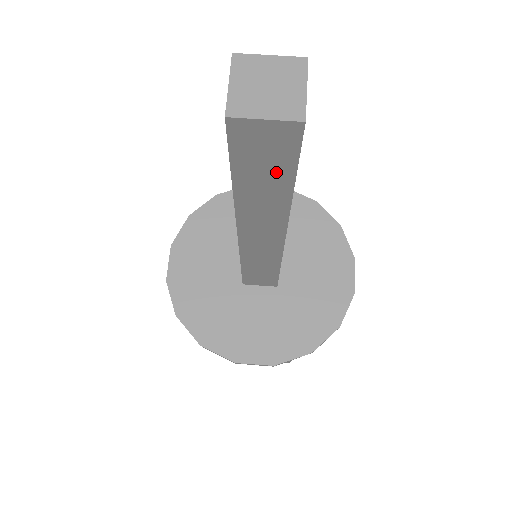
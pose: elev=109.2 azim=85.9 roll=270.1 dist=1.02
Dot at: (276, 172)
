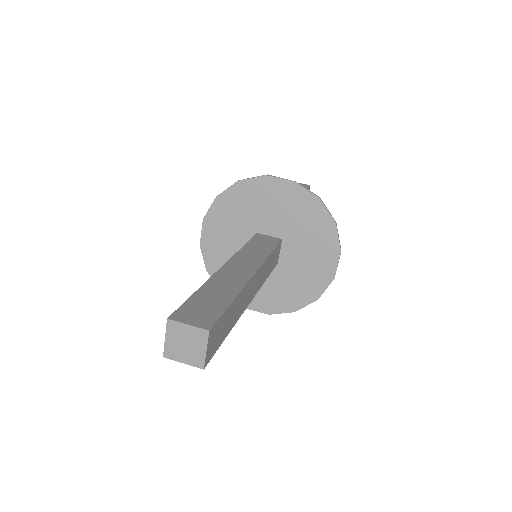
Dot at: occluded
